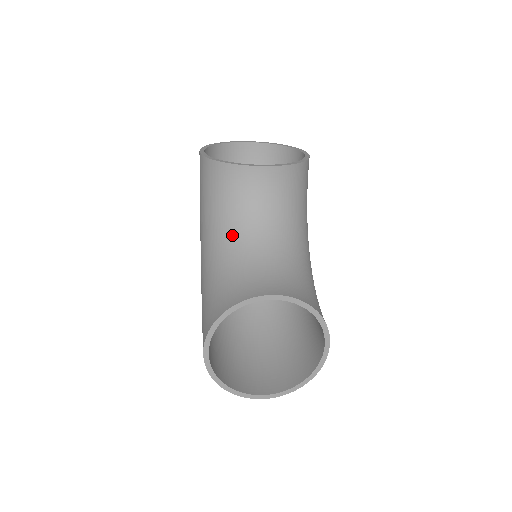
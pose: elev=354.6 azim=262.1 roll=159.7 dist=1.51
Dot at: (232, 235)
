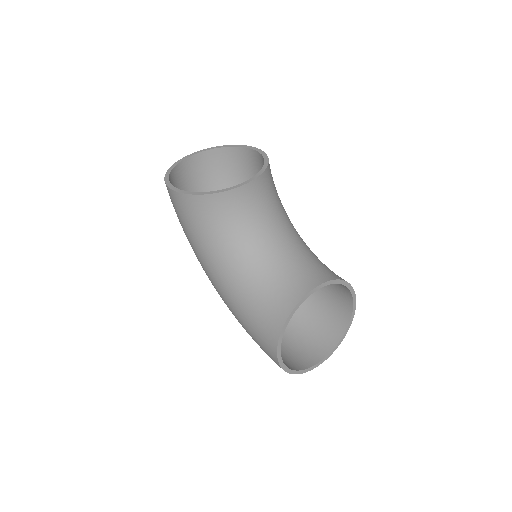
Dot at: (245, 252)
